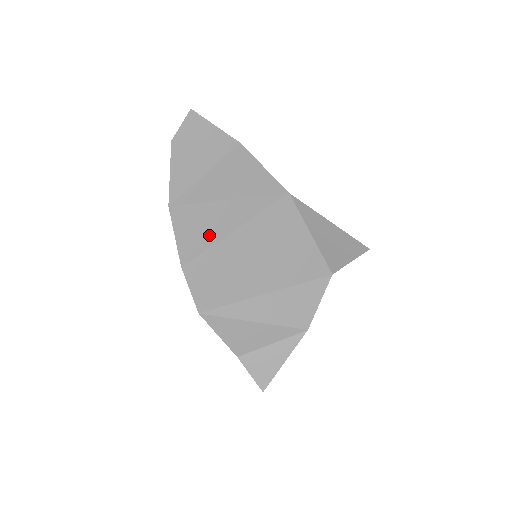
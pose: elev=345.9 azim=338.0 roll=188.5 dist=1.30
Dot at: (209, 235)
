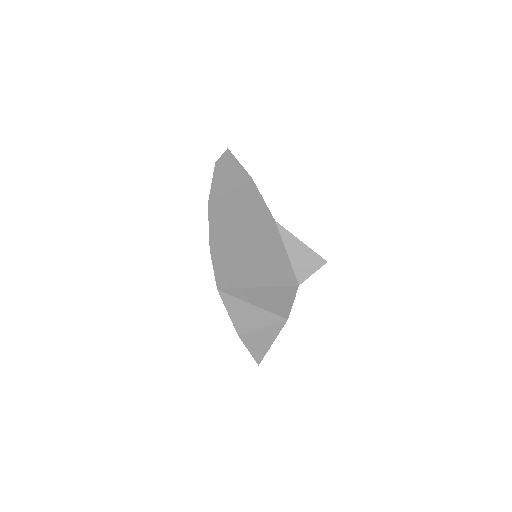
Dot at: (229, 233)
